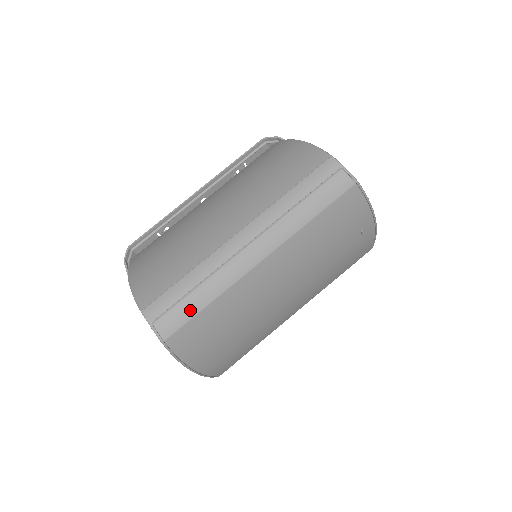
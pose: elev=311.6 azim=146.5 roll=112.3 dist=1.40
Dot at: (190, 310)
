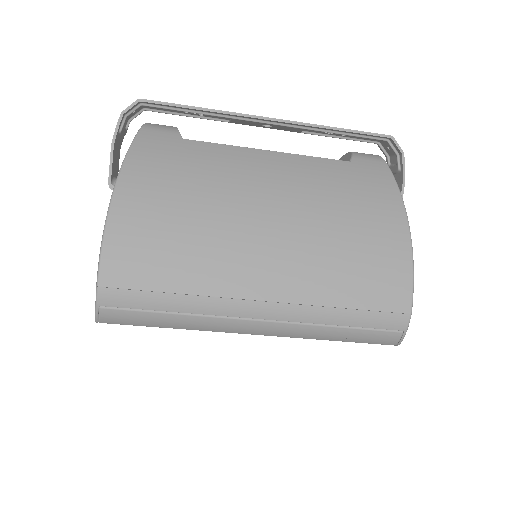
Dot at: (149, 322)
